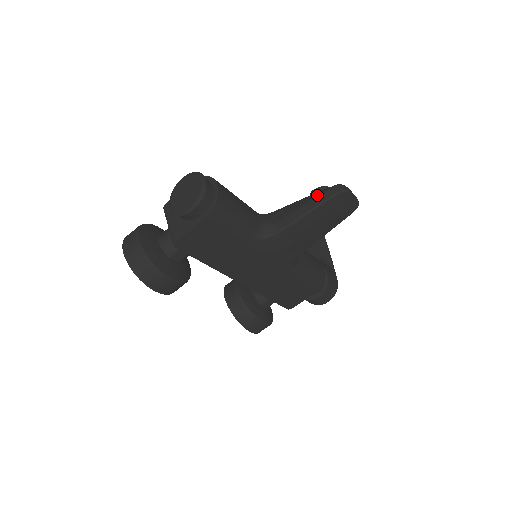
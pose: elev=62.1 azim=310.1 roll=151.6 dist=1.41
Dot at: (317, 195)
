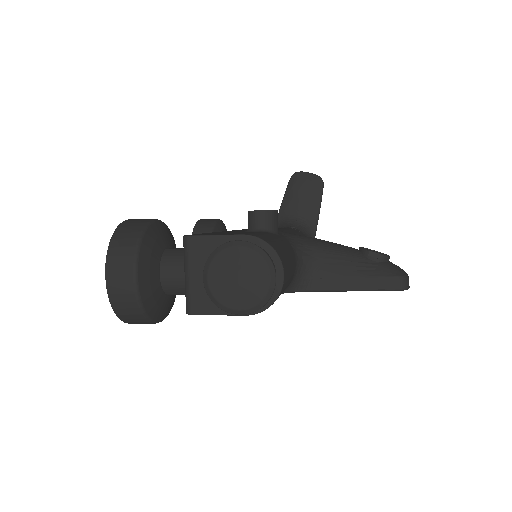
Dot at: (374, 274)
